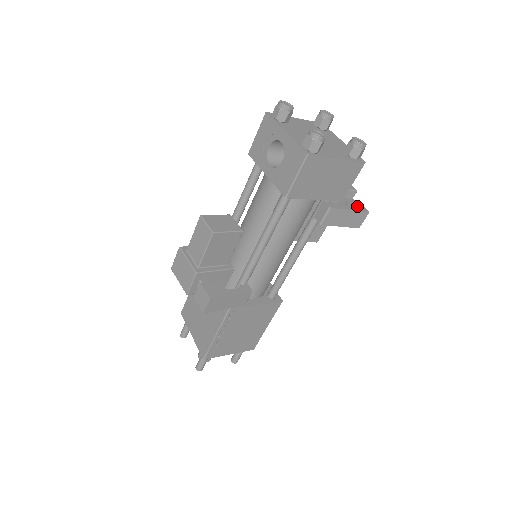
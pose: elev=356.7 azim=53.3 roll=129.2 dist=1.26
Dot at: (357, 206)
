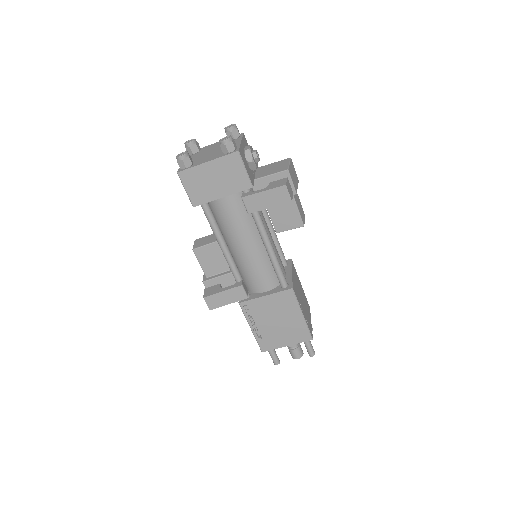
Dot at: (277, 184)
